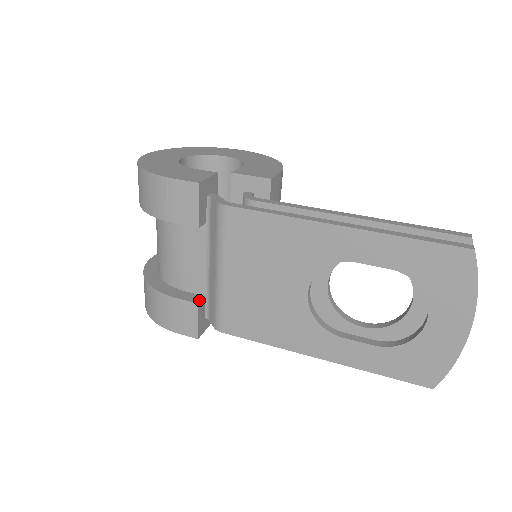
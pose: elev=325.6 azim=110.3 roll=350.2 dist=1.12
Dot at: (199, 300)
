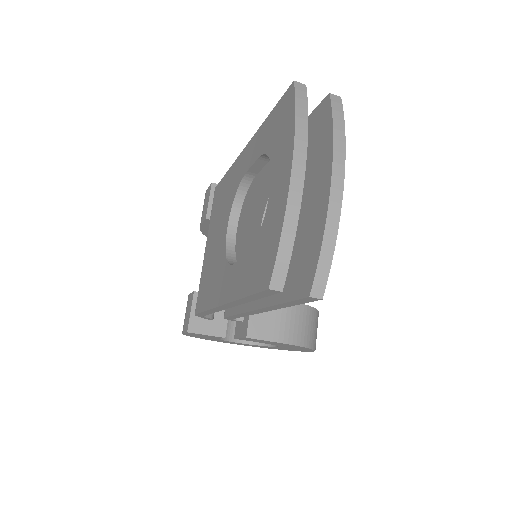
Dot at: occluded
